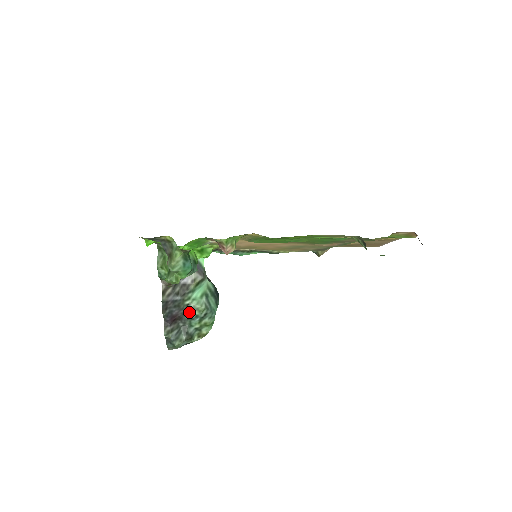
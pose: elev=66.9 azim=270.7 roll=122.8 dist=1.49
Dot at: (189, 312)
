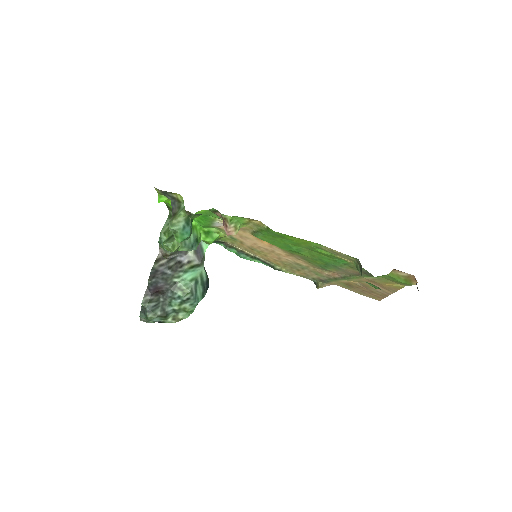
Dot at: (174, 290)
